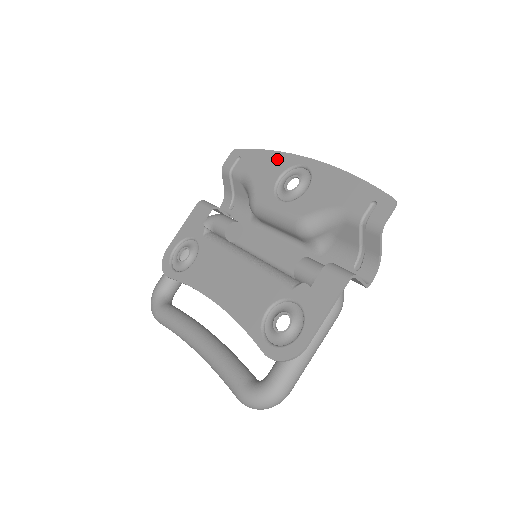
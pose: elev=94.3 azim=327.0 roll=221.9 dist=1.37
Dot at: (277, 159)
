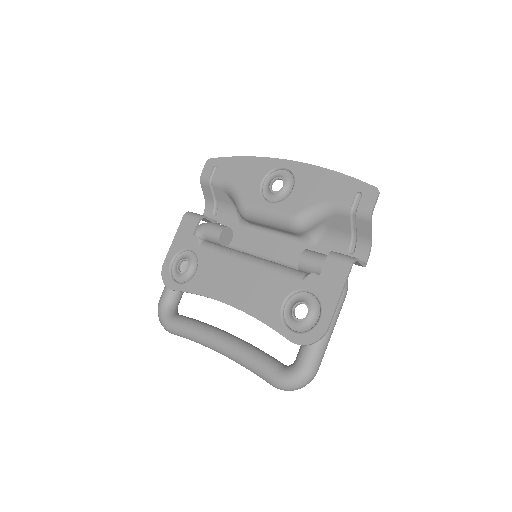
Dot at: (256, 164)
